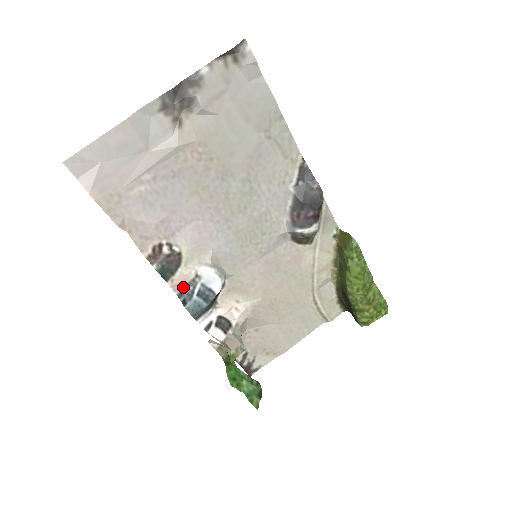
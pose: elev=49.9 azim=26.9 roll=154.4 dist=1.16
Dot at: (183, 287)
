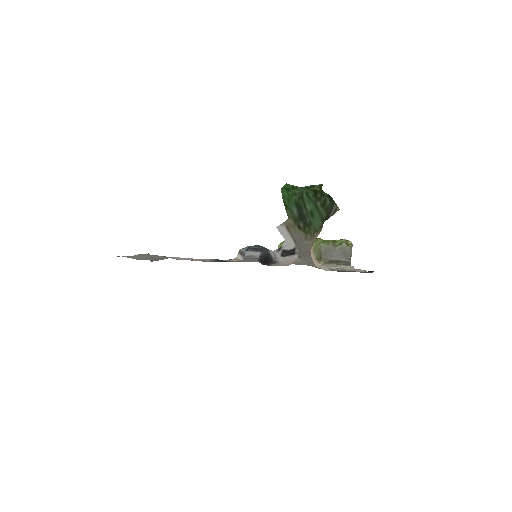
Dot at: (240, 255)
